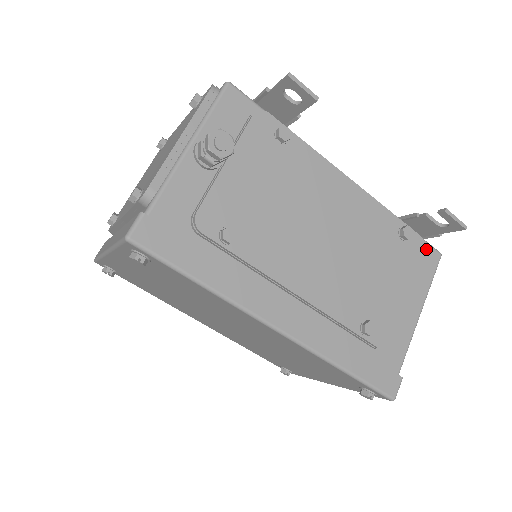
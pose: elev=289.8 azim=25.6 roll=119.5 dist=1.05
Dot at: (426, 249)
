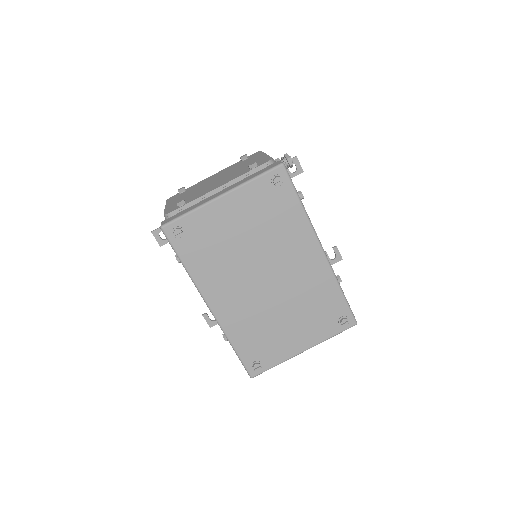
Dot at: occluded
